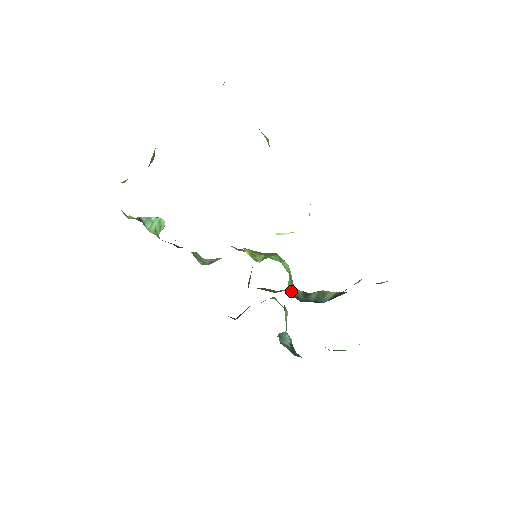
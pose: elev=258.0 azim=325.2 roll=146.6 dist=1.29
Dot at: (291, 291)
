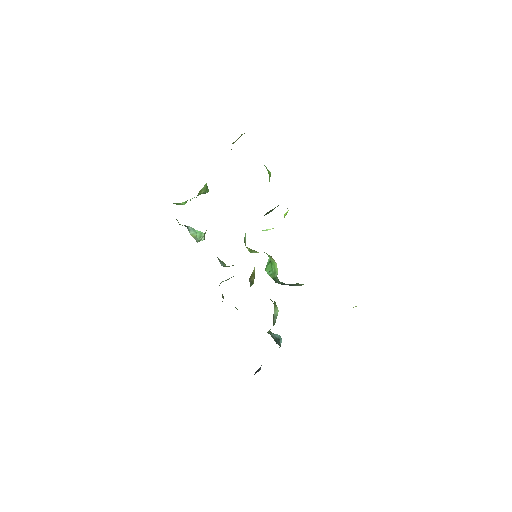
Dot at: (270, 274)
